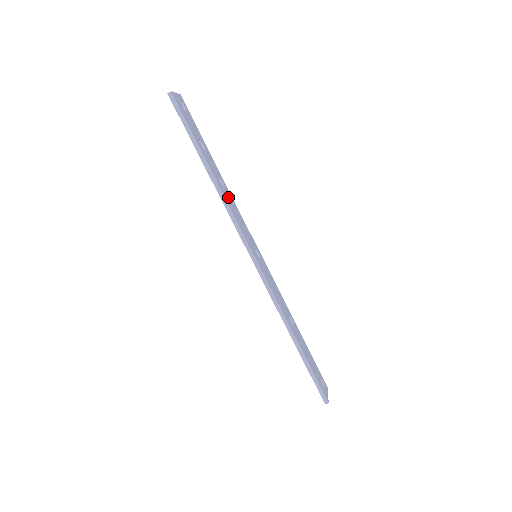
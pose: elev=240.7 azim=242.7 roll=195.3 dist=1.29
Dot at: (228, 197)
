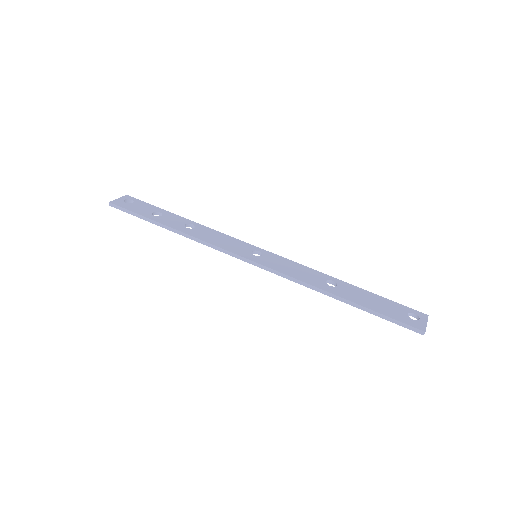
Dot at: (200, 232)
